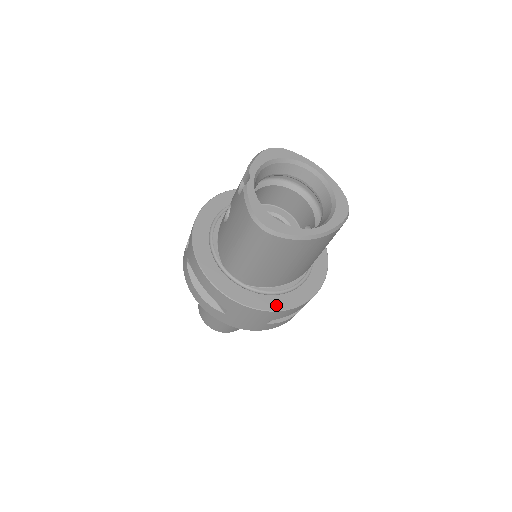
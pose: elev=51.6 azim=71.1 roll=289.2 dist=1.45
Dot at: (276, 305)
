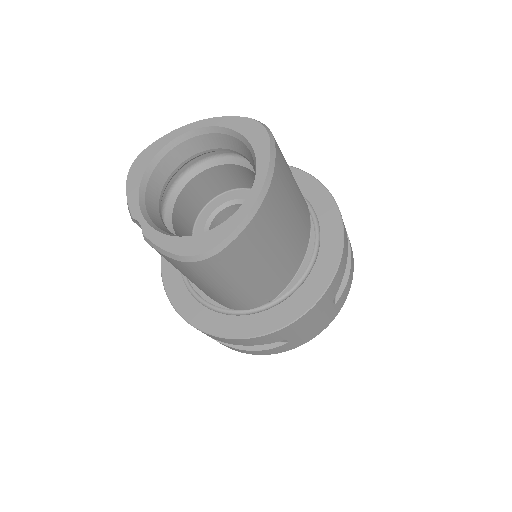
Dot at: (319, 286)
